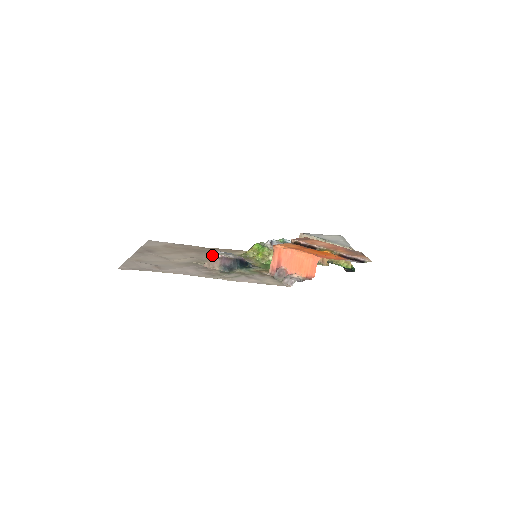
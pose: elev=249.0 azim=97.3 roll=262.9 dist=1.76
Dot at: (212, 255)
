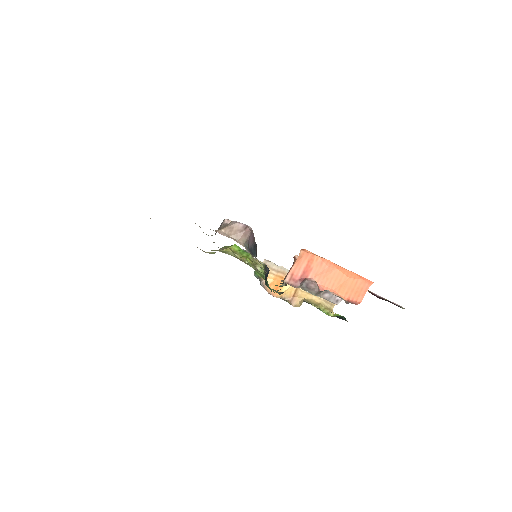
Dot at: occluded
